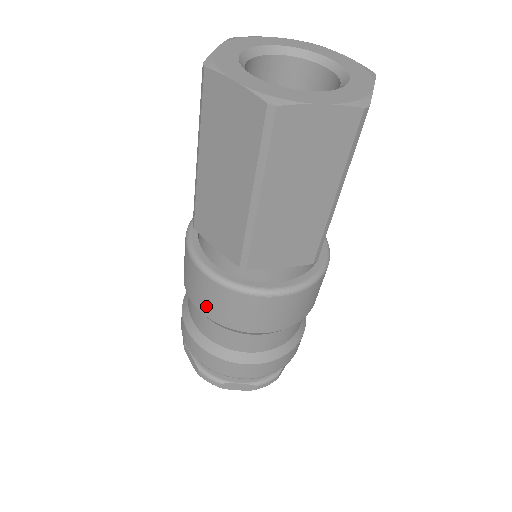
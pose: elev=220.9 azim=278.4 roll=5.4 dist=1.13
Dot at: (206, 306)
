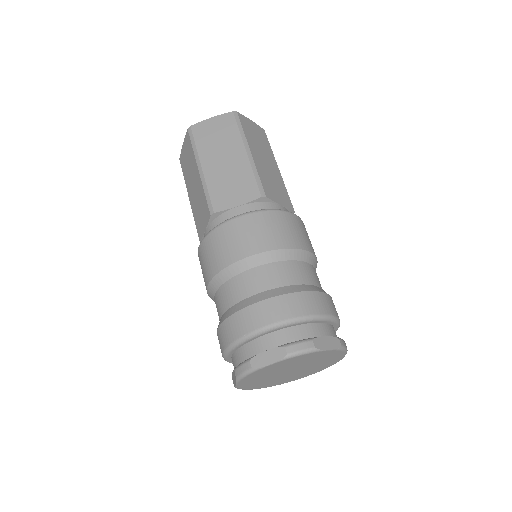
Dot at: (208, 270)
